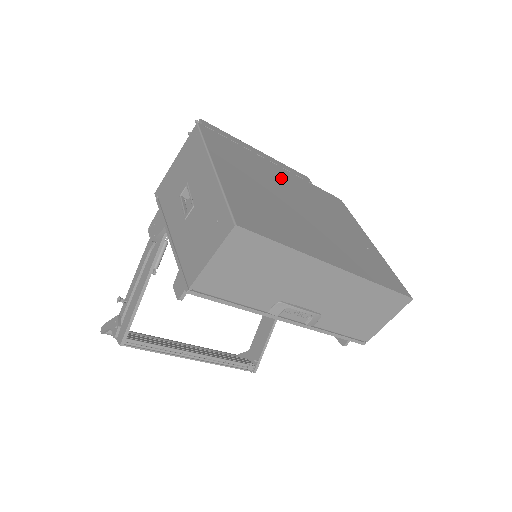
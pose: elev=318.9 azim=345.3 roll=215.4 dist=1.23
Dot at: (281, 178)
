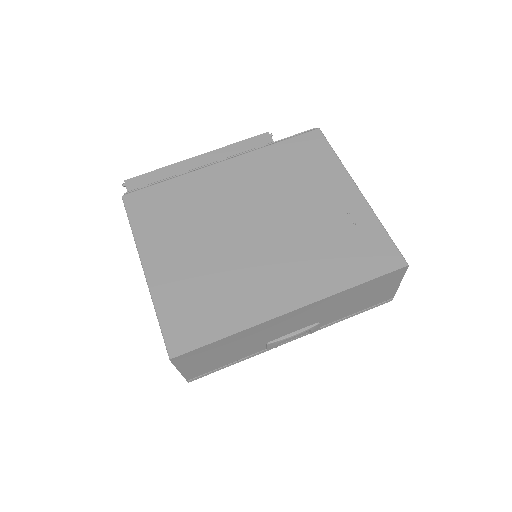
Dot at: (227, 188)
